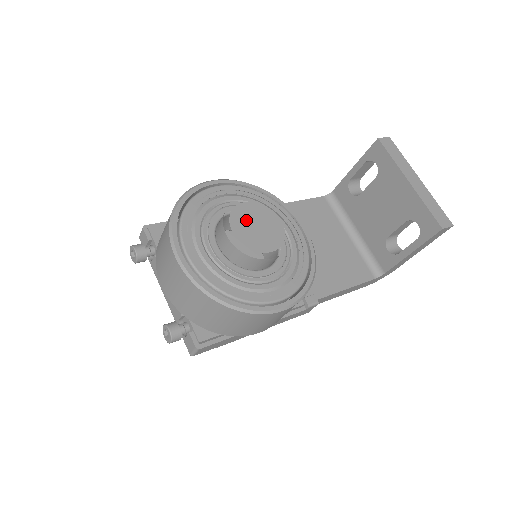
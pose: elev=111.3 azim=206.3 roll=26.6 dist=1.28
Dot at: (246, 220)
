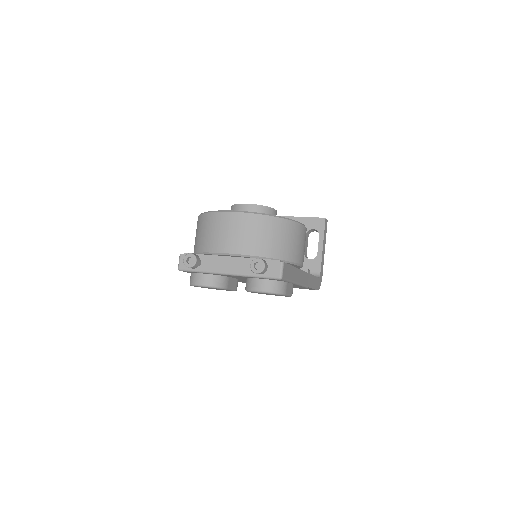
Dot at: occluded
